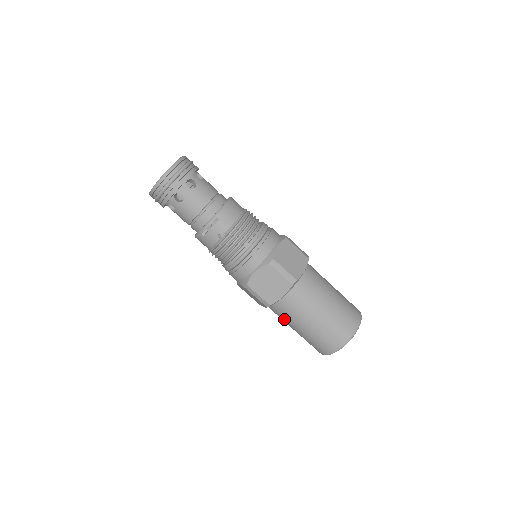
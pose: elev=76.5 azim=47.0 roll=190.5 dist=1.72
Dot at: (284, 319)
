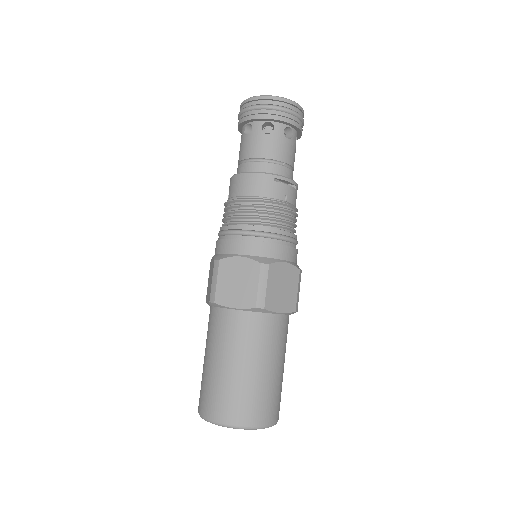
Dot at: (241, 341)
